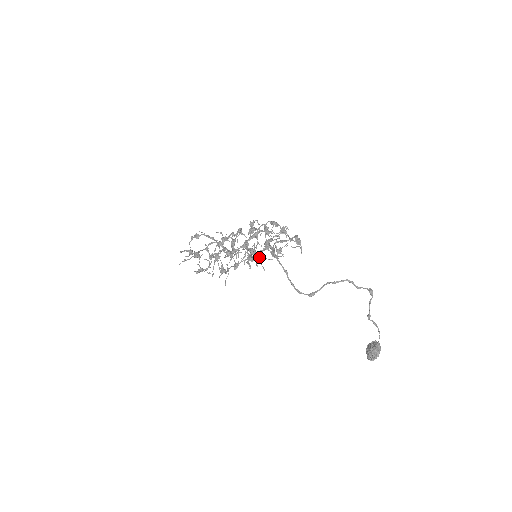
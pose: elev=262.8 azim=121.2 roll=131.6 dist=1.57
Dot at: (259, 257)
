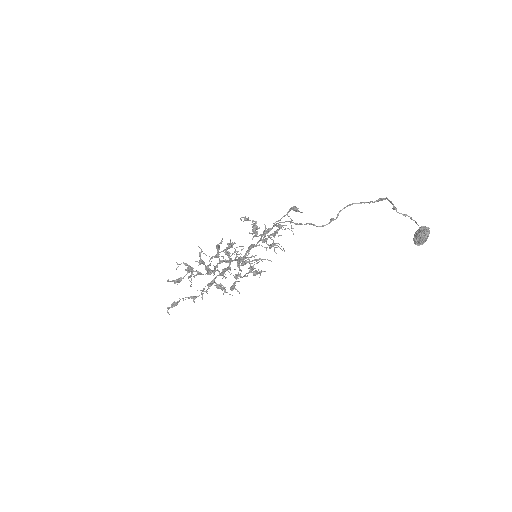
Dot at: (263, 234)
